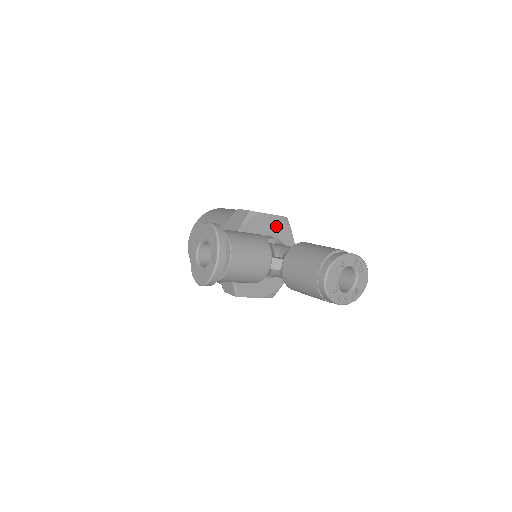
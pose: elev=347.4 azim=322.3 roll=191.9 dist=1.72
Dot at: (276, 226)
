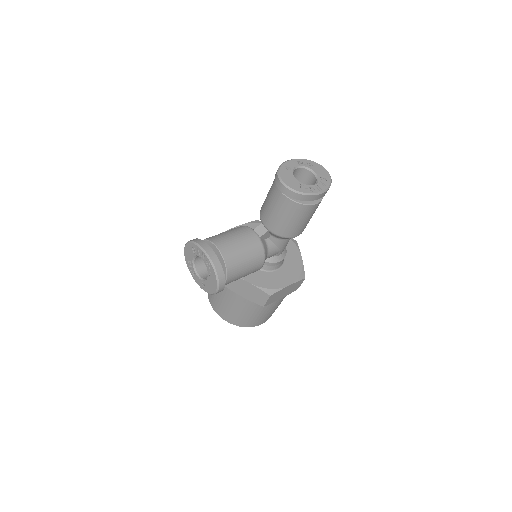
Dot at: occluded
